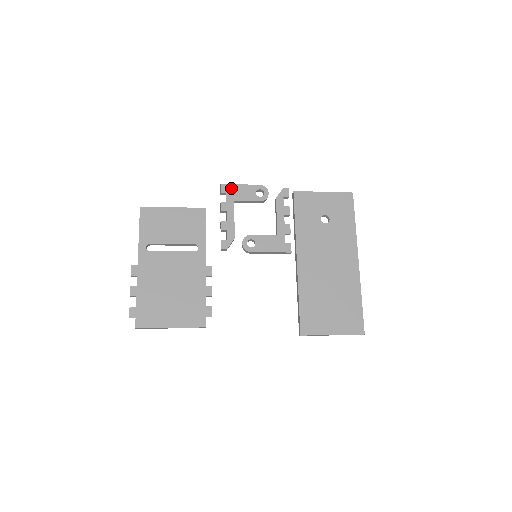
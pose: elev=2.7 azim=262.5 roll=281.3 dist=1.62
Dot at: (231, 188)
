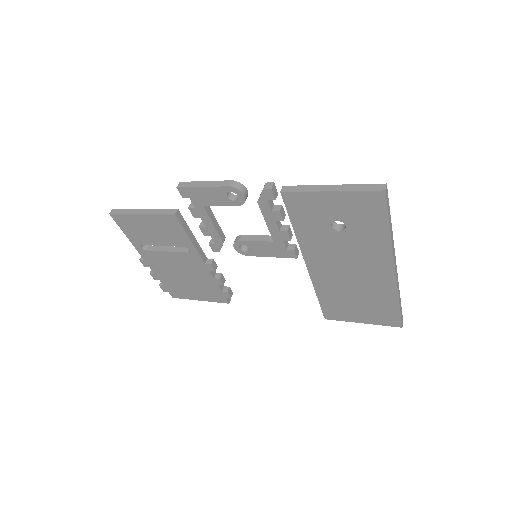
Dot at: (192, 192)
